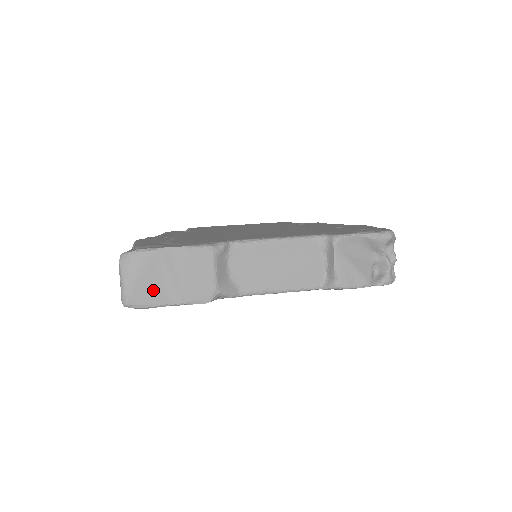
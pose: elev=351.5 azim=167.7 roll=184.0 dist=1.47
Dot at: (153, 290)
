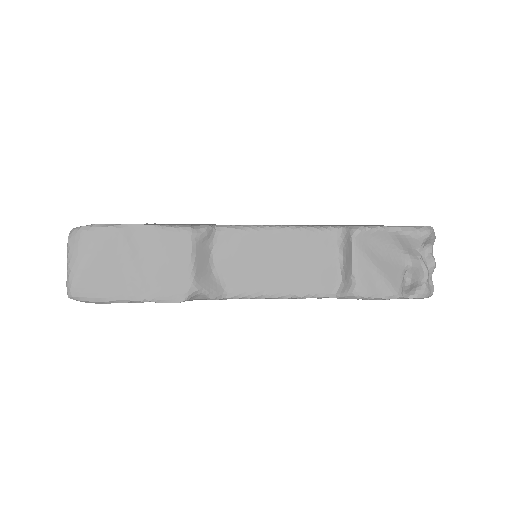
Dot at: (108, 279)
